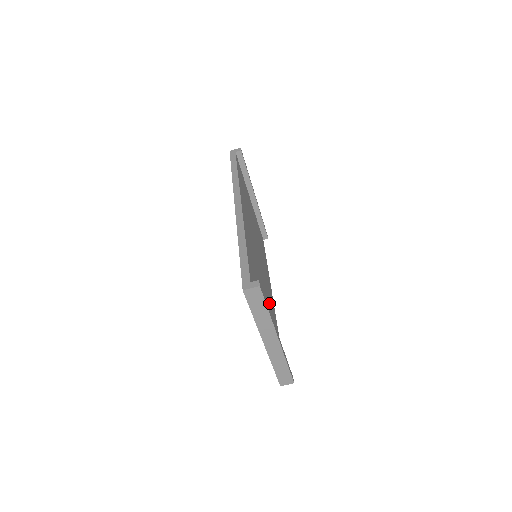
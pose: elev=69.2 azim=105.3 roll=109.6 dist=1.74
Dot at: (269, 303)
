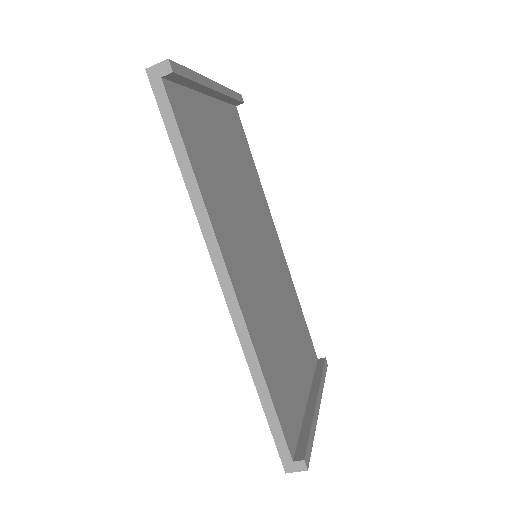
Dot at: (286, 303)
